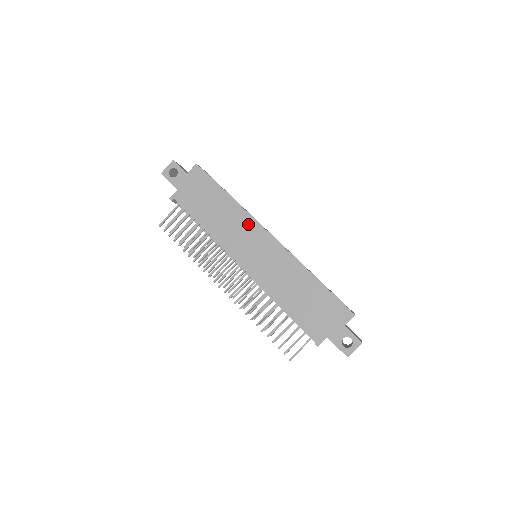
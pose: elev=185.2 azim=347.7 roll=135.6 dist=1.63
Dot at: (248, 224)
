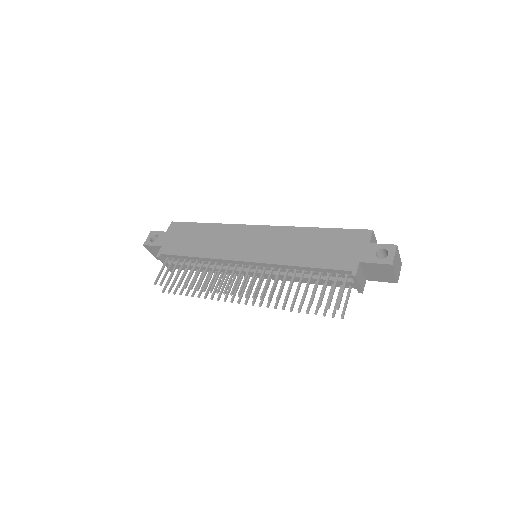
Dot at: (235, 231)
